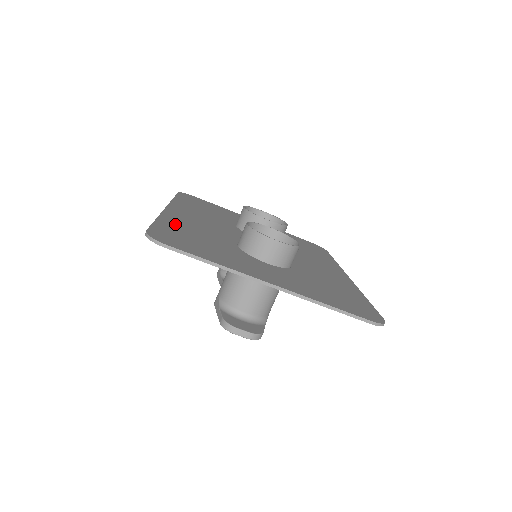
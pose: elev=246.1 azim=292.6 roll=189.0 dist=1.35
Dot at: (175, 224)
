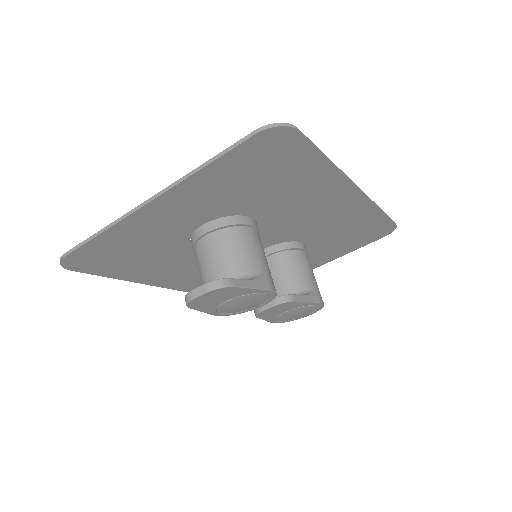
Dot at: (136, 270)
